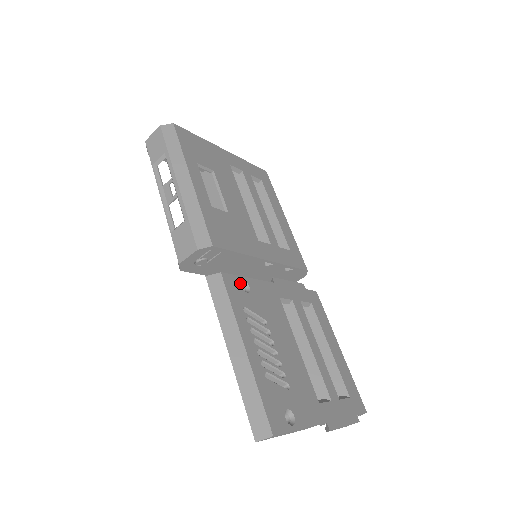
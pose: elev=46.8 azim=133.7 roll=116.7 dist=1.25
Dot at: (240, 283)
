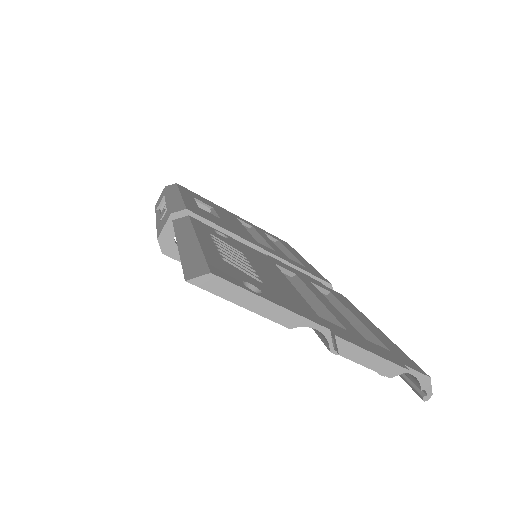
Dot at: occluded
